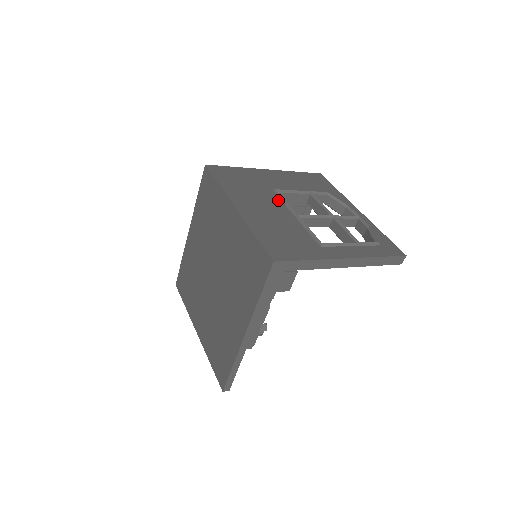
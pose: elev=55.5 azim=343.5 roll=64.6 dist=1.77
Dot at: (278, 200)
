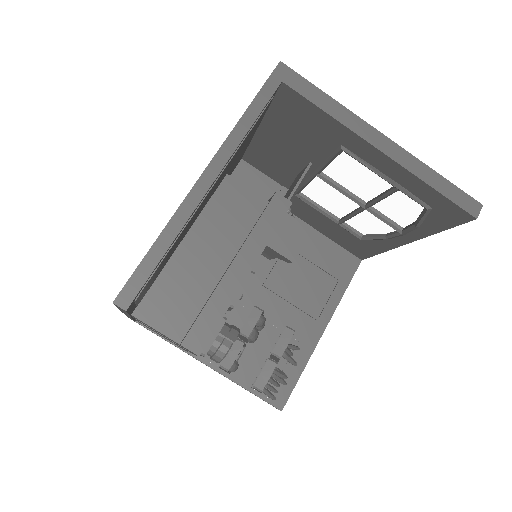
Dot at: occluded
